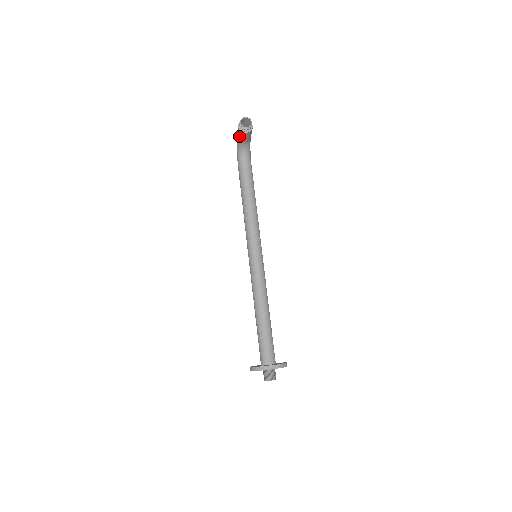
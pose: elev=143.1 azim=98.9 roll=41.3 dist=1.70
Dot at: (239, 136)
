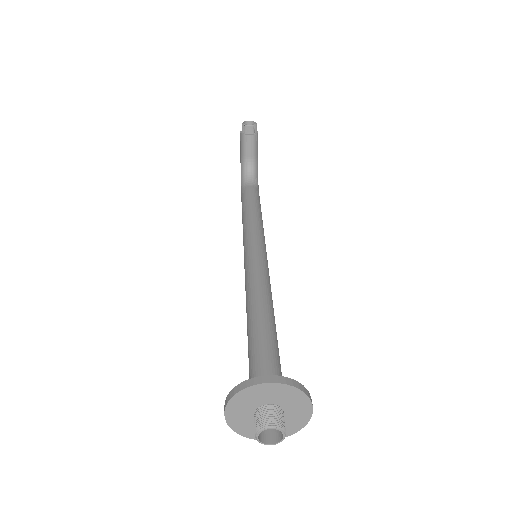
Dot at: (242, 148)
